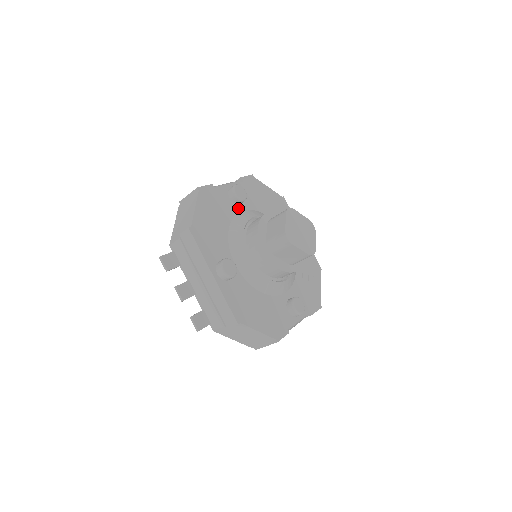
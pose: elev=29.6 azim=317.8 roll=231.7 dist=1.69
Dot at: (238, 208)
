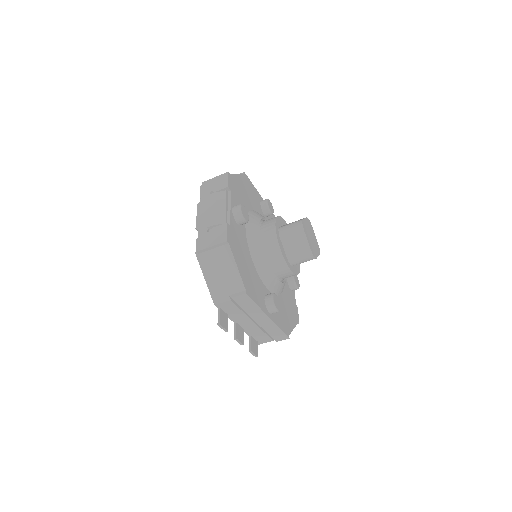
Dot at: (243, 227)
